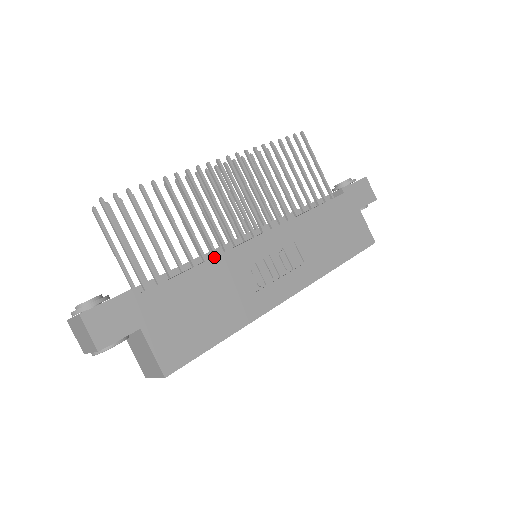
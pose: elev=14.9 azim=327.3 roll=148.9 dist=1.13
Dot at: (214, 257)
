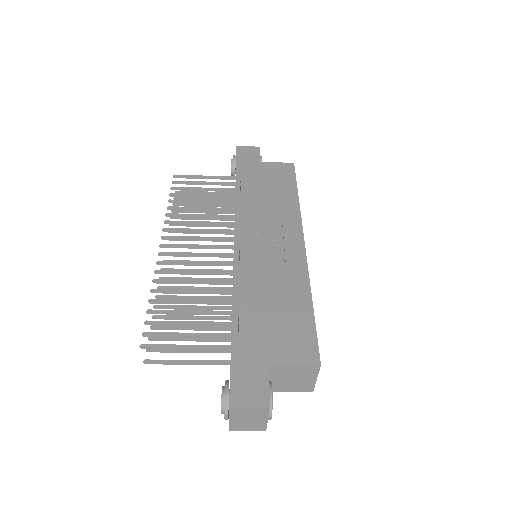
Dot at: (239, 282)
